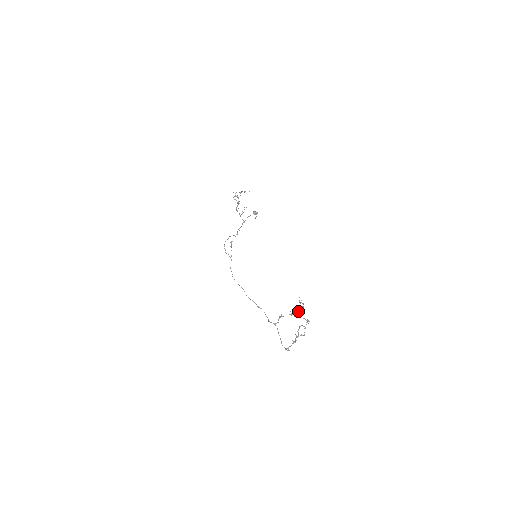
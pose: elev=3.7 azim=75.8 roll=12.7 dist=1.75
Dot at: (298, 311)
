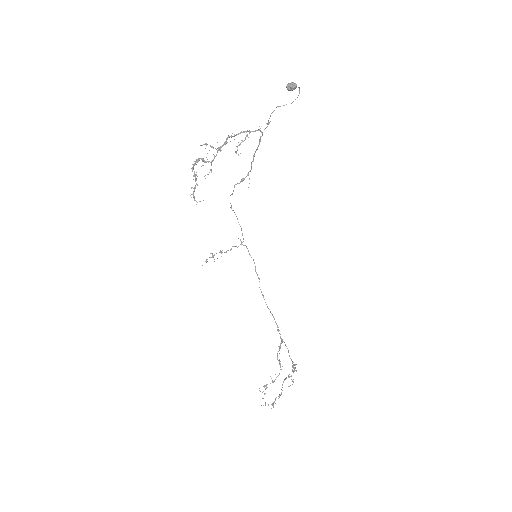
Dot at: occluded
